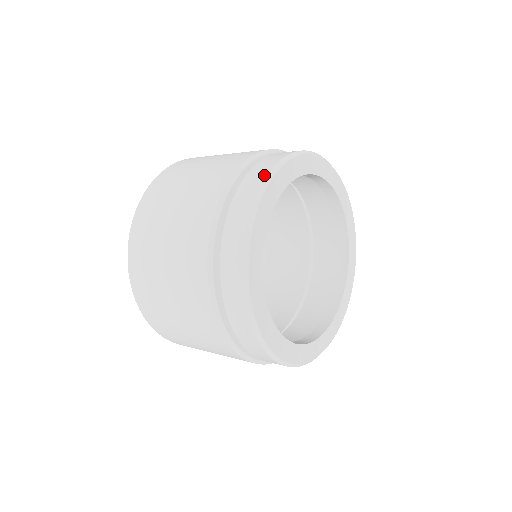
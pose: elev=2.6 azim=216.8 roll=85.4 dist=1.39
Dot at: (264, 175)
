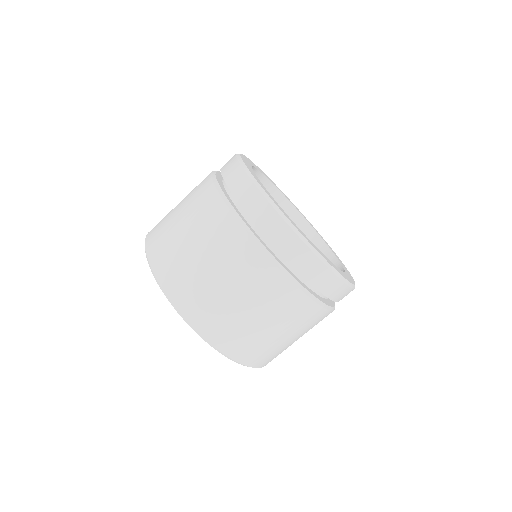
Dot at: (244, 175)
